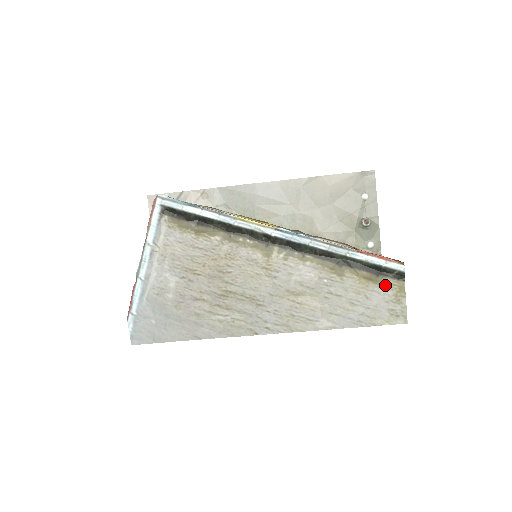
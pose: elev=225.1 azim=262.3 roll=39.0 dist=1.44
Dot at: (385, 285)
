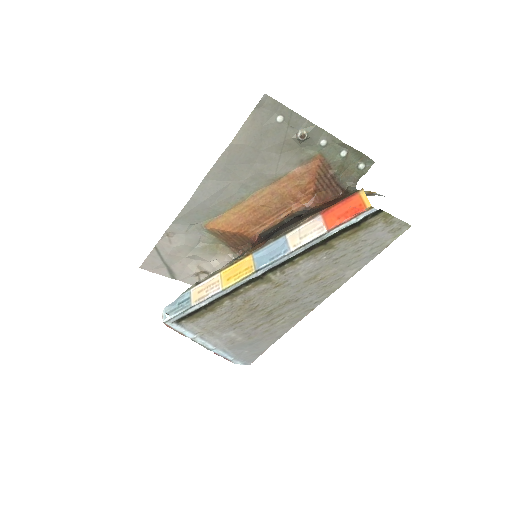
Dot at: (371, 225)
